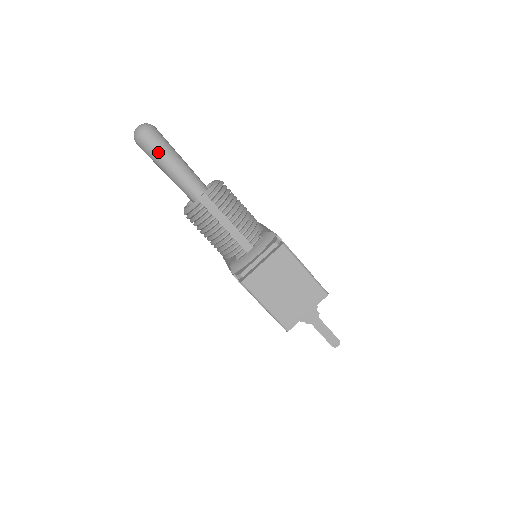
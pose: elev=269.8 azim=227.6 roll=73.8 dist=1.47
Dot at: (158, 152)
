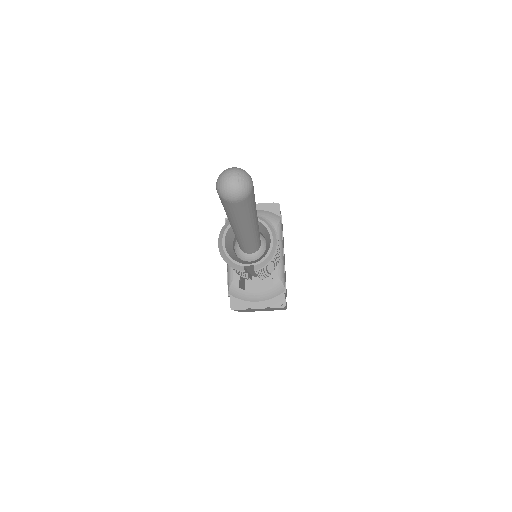
Dot at: (236, 216)
